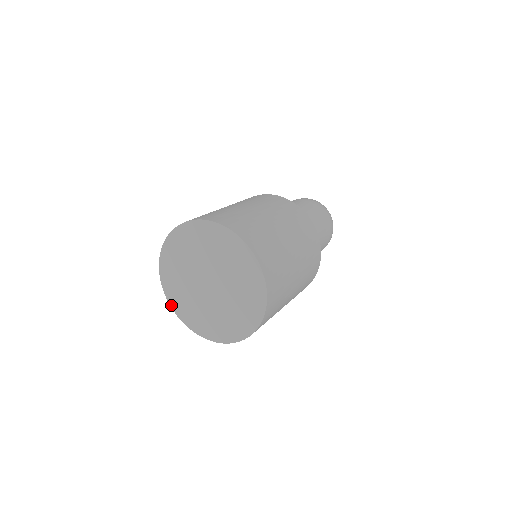
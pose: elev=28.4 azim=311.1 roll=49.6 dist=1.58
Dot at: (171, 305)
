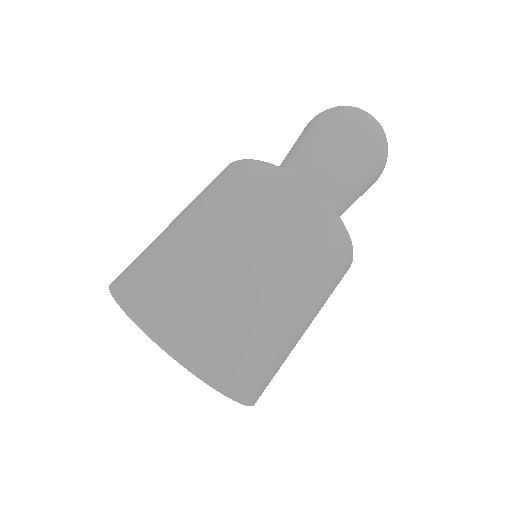
Dot at: (162, 349)
